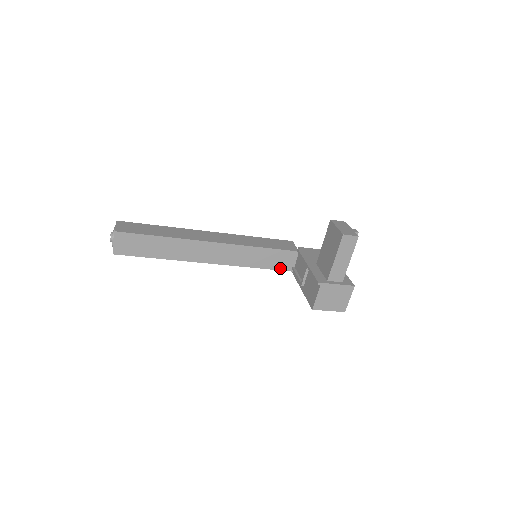
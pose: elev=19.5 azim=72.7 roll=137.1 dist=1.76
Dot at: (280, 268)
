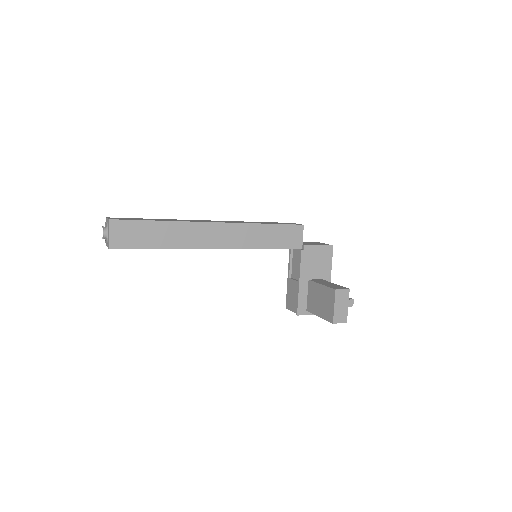
Dot at: occluded
